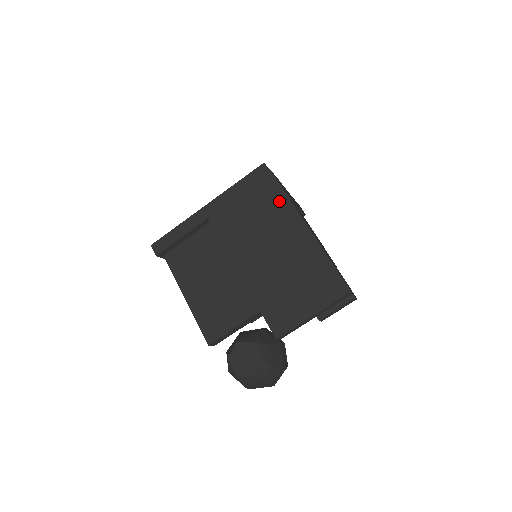
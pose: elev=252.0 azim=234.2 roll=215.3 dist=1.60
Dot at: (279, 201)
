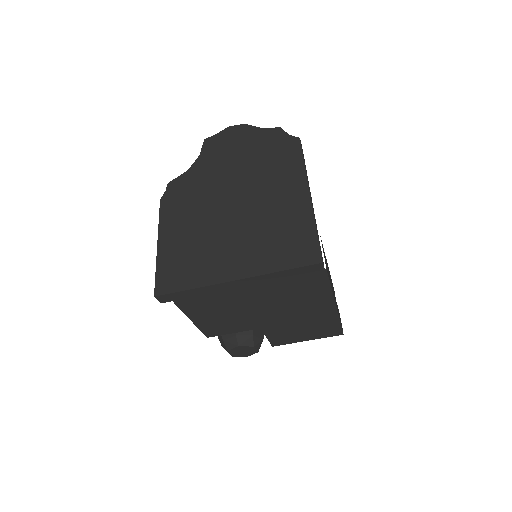
Dot at: (321, 290)
